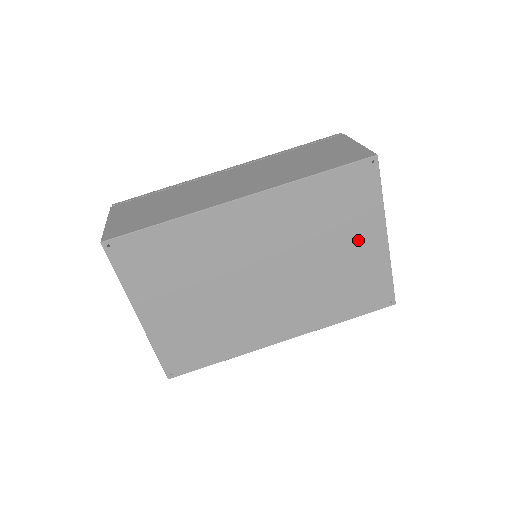
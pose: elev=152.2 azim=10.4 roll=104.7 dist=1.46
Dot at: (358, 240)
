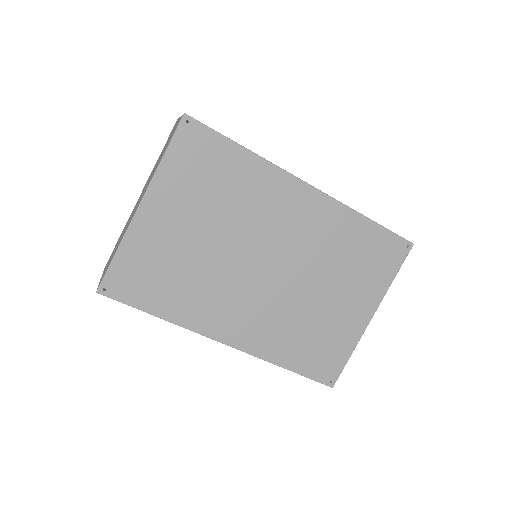
Dot at: (353, 300)
